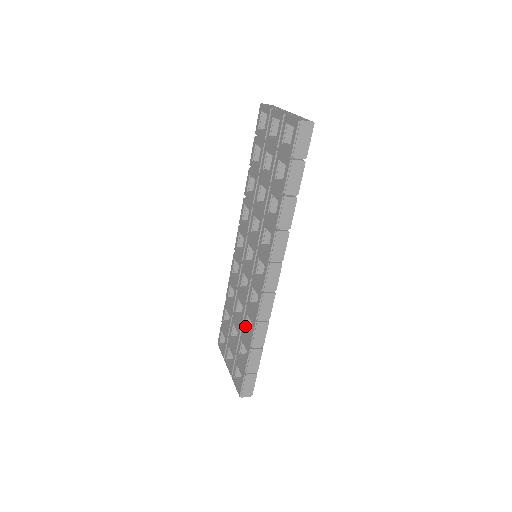
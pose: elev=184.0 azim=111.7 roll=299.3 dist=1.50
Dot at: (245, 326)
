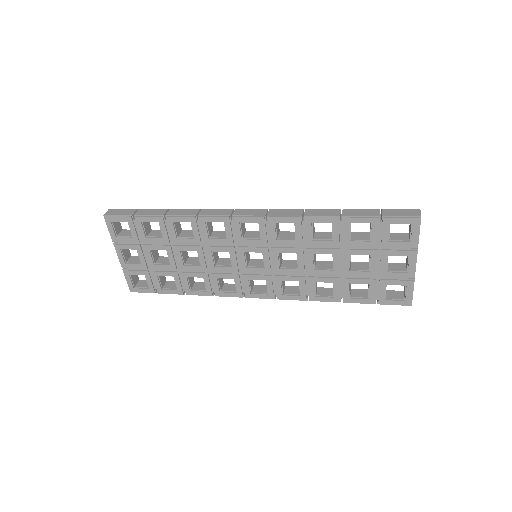
Dot at: occluded
